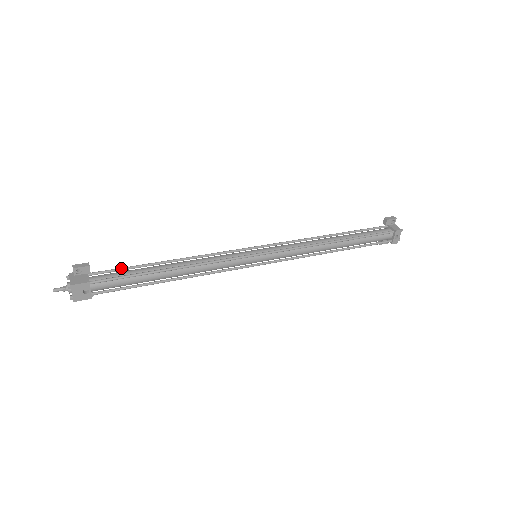
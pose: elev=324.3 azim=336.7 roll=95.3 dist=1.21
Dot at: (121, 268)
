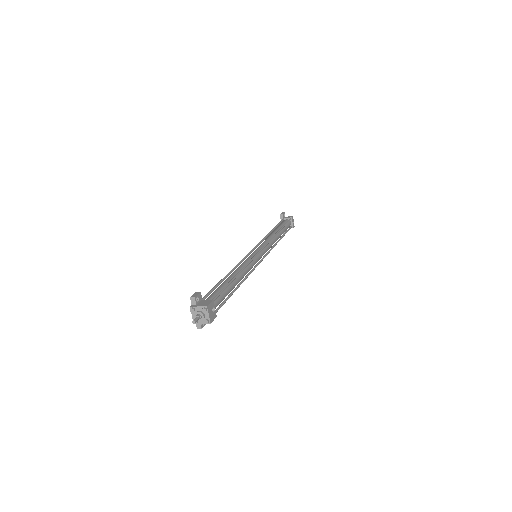
Dot at: (211, 290)
